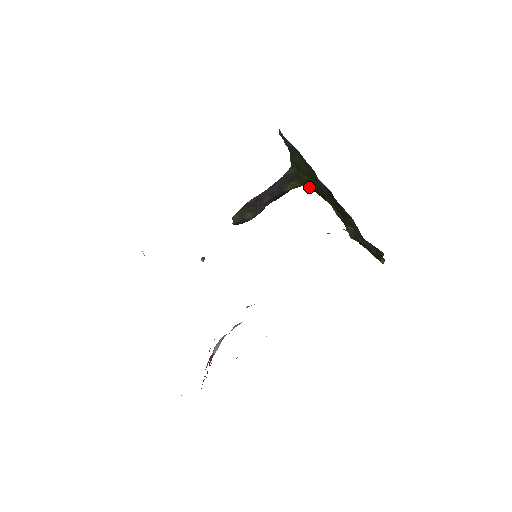
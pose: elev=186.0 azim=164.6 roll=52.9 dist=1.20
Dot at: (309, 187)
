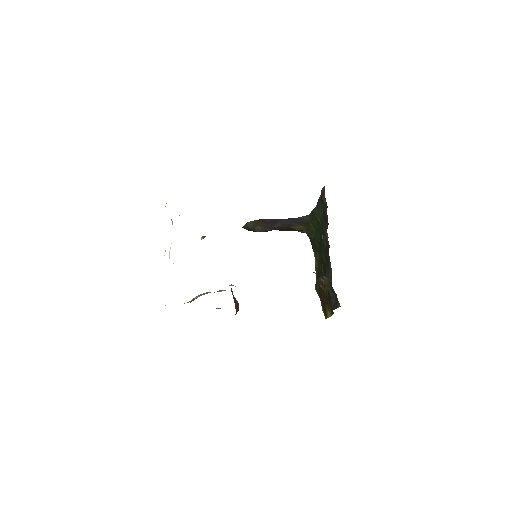
Dot at: (310, 236)
